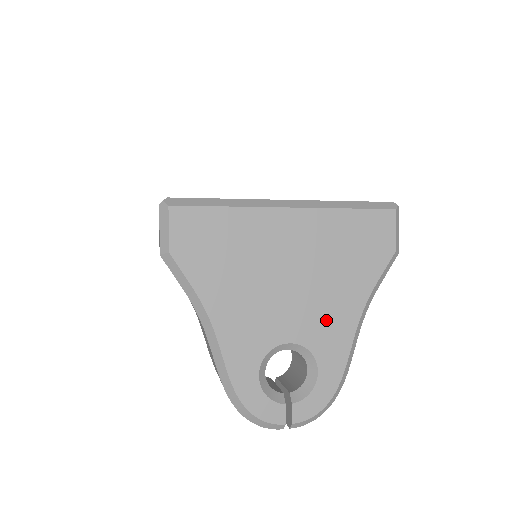
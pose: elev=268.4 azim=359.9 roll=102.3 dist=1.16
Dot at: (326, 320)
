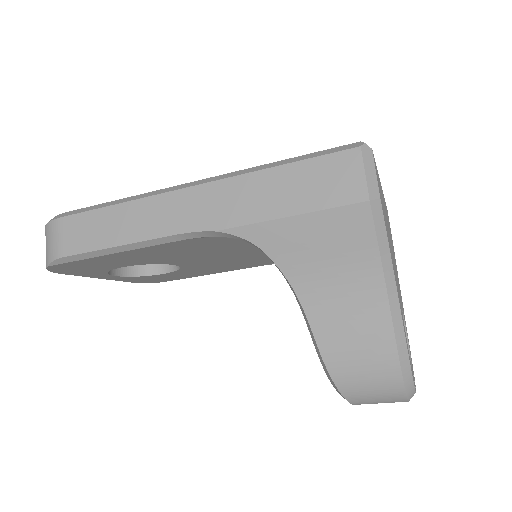
Dot at: occluded
